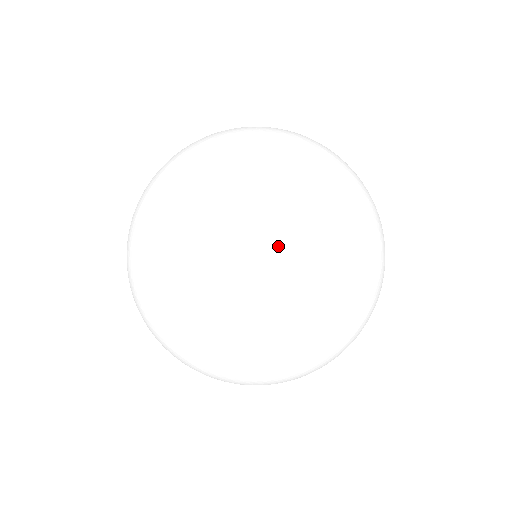
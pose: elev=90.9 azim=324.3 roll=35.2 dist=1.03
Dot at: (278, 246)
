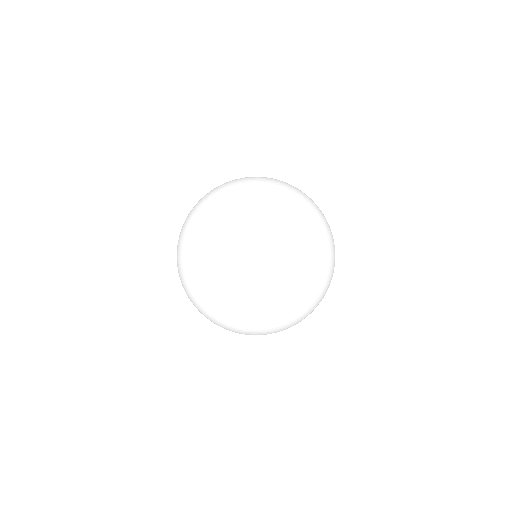
Dot at: (238, 187)
